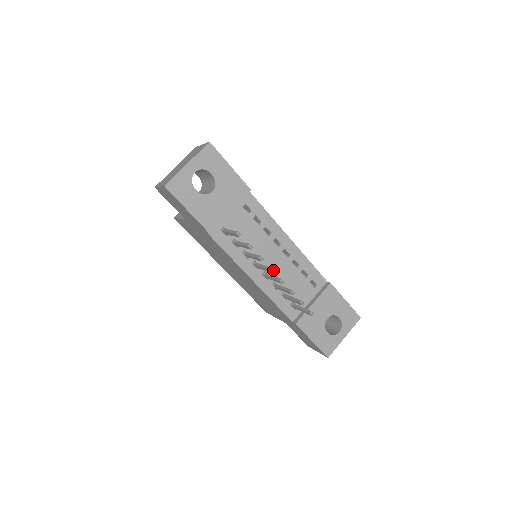
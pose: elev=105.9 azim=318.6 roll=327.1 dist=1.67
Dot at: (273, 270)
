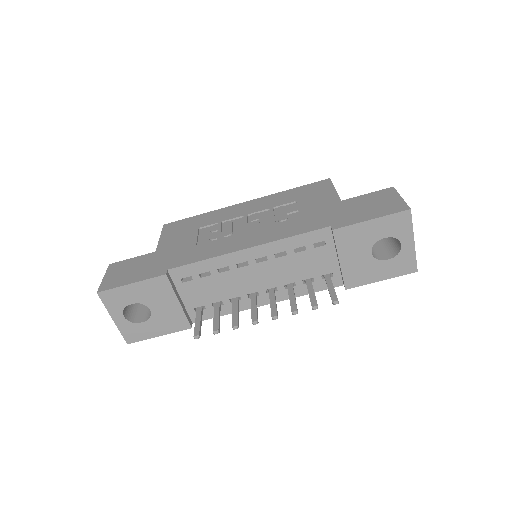
Dot at: (255, 323)
